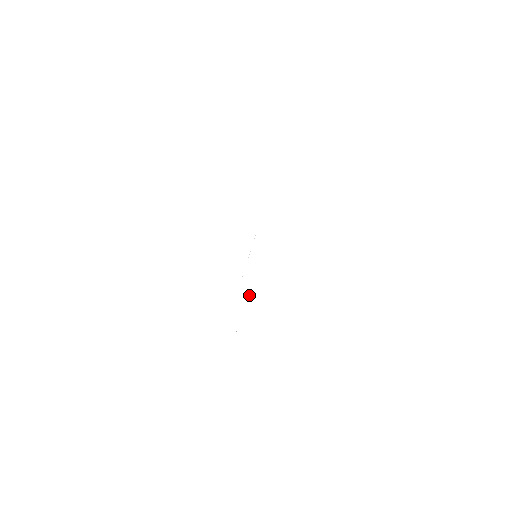
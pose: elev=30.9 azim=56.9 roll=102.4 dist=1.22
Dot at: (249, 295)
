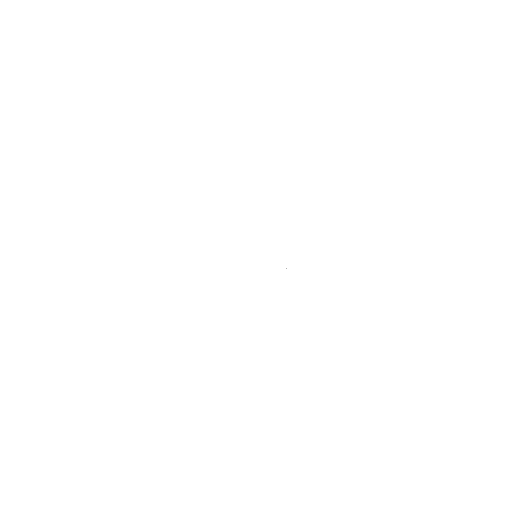
Dot at: occluded
